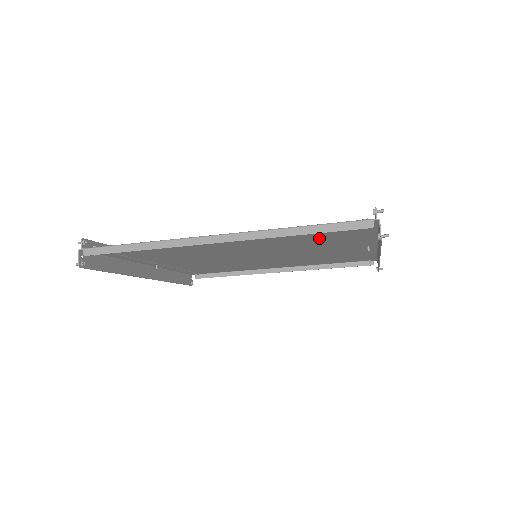
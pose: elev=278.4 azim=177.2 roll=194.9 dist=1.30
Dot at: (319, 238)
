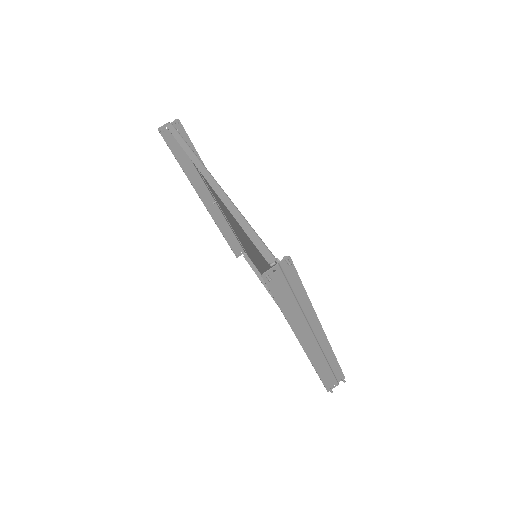
Dot at: occluded
